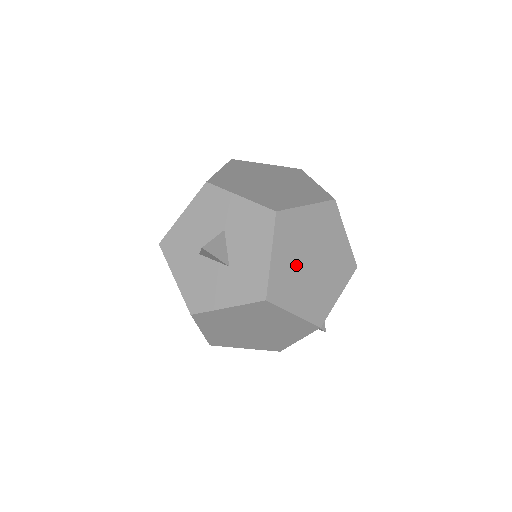
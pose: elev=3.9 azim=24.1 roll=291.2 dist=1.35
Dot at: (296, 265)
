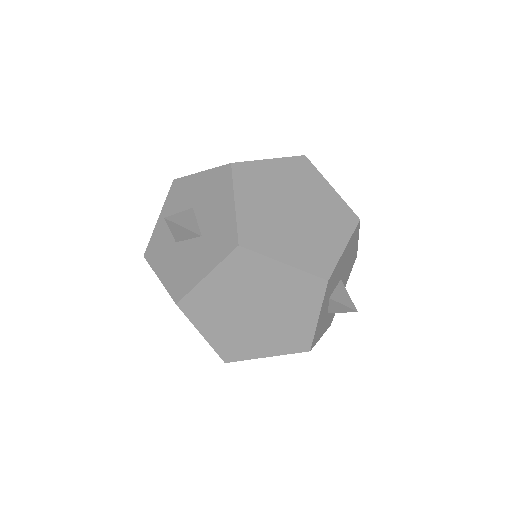
Dot at: (271, 213)
